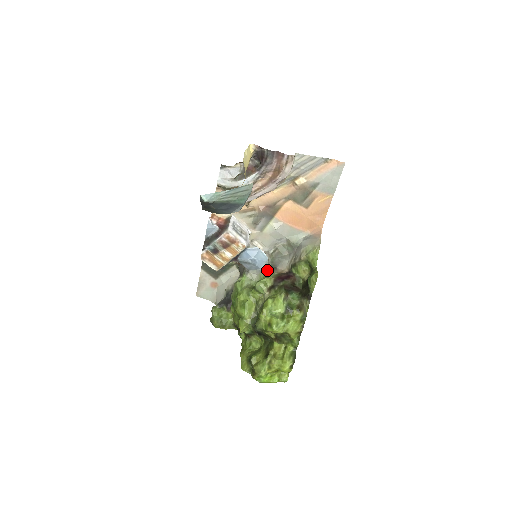
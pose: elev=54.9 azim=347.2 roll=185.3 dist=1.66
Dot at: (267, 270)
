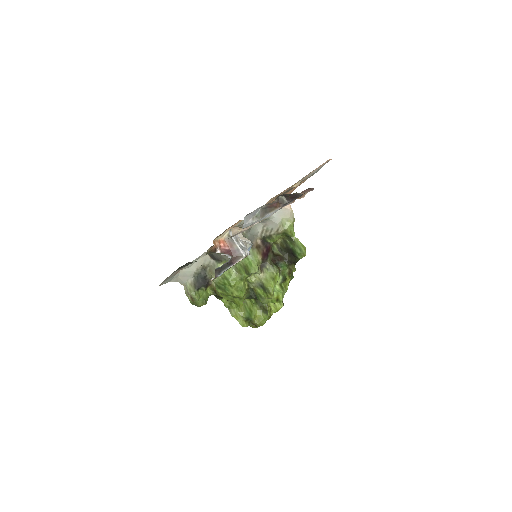
Dot at: occluded
